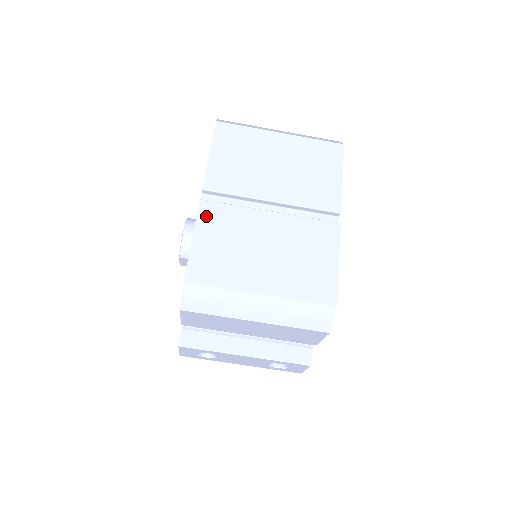
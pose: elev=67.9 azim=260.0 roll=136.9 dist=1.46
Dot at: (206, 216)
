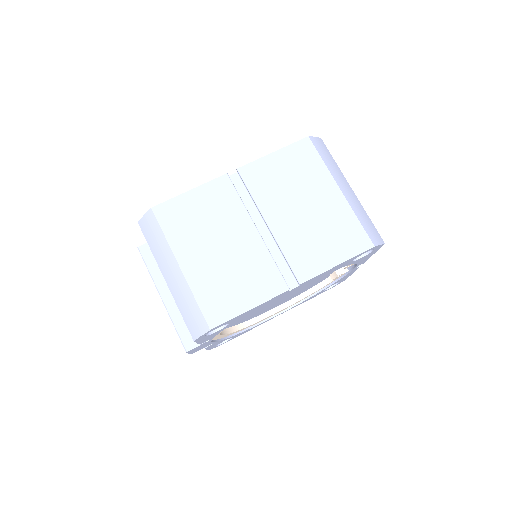
Dot at: (216, 187)
